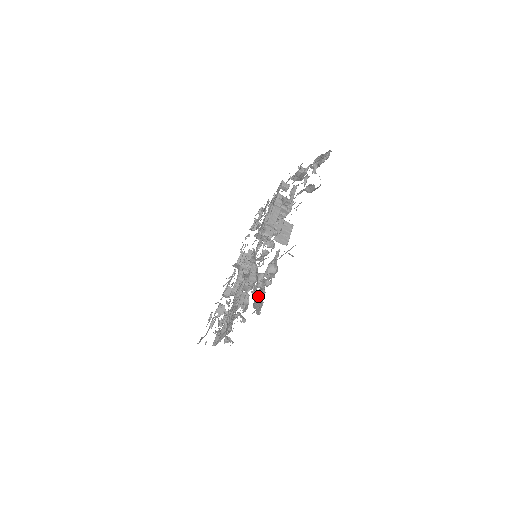
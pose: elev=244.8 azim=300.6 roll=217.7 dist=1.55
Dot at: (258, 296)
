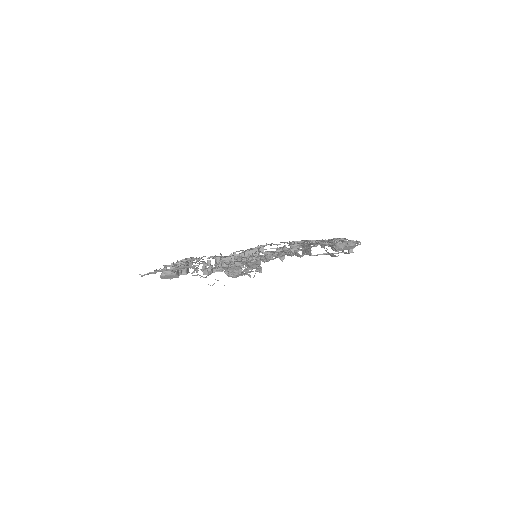
Dot at: (337, 248)
